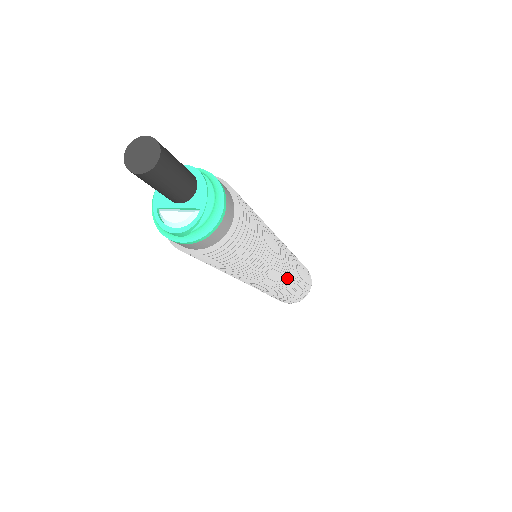
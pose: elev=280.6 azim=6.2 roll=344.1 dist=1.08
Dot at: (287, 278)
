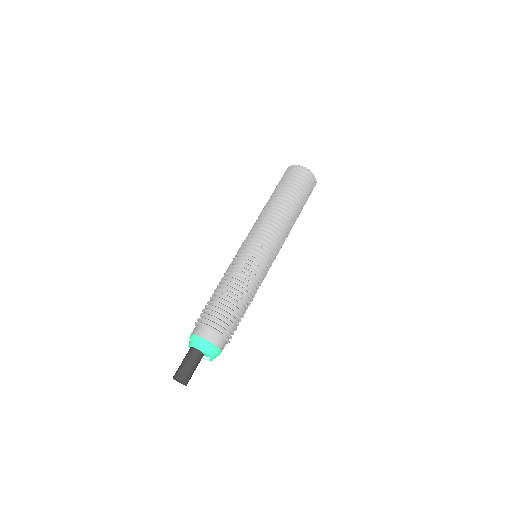
Dot at: (283, 243)
